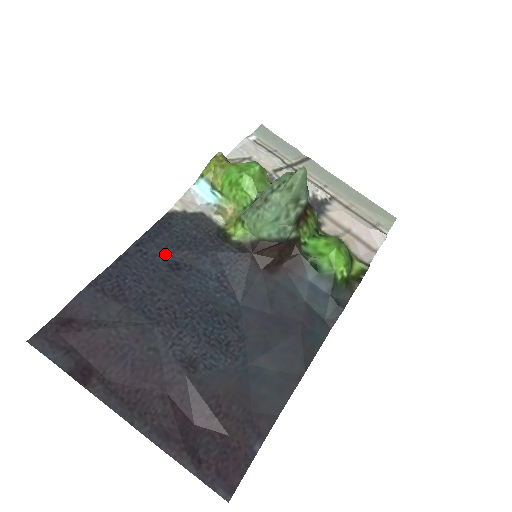
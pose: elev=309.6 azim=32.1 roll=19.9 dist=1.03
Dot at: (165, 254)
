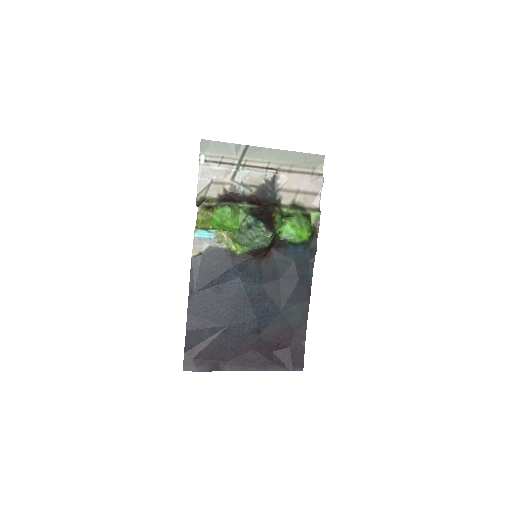
Dot at: (208, 286)
